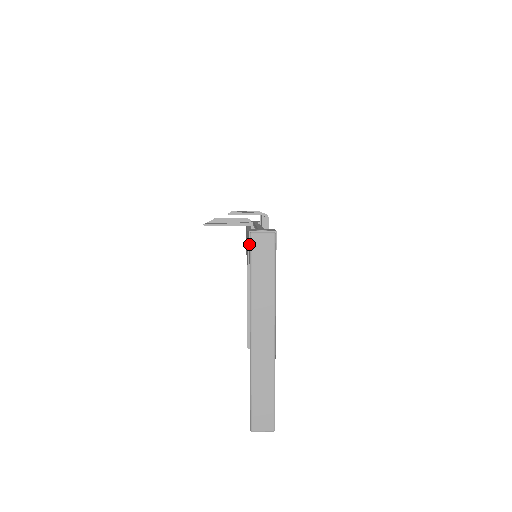
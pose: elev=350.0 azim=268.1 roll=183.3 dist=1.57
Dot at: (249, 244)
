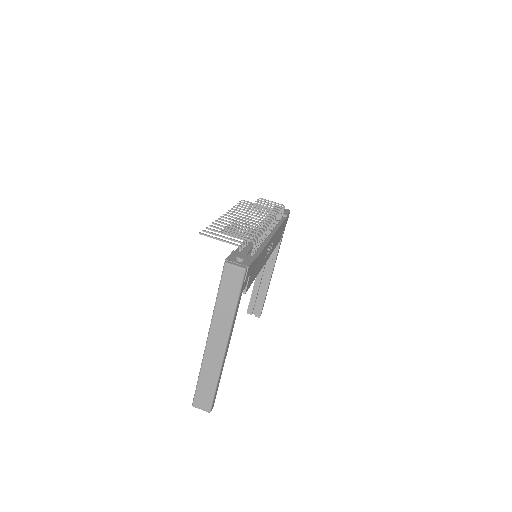
Dot at: (223, 270)
